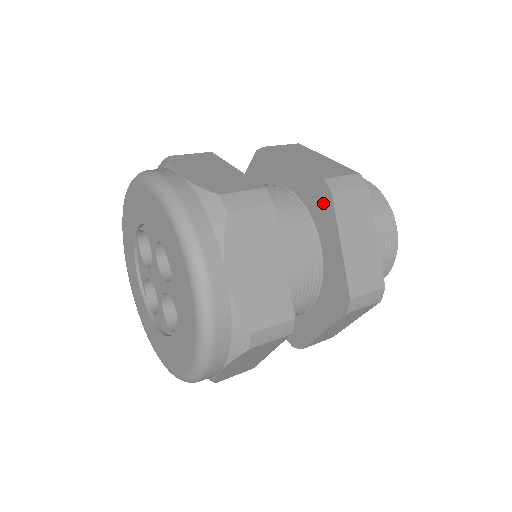
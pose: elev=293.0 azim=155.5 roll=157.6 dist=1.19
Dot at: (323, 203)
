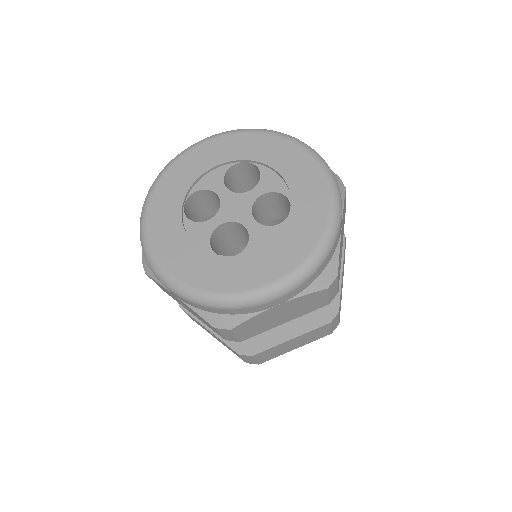
Dot at: occluded
